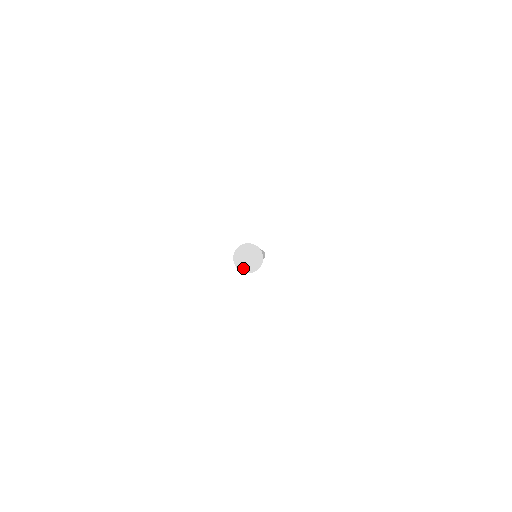
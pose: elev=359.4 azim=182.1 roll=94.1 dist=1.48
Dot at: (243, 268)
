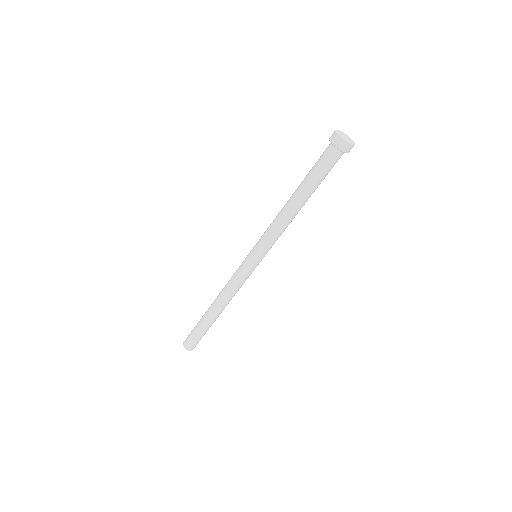
Dot at: (348, 141)
